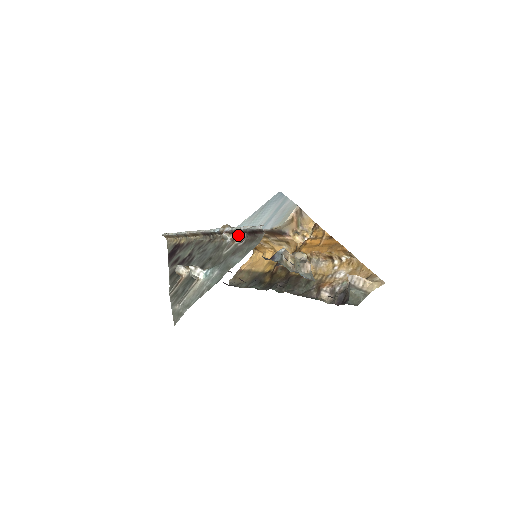
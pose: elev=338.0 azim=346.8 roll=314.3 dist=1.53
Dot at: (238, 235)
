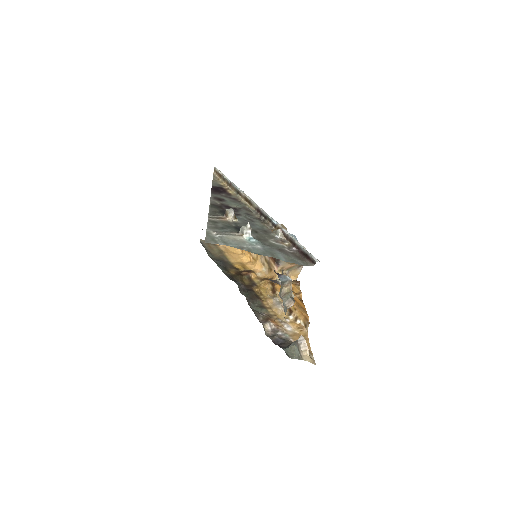
Dot at: (289, 243)
